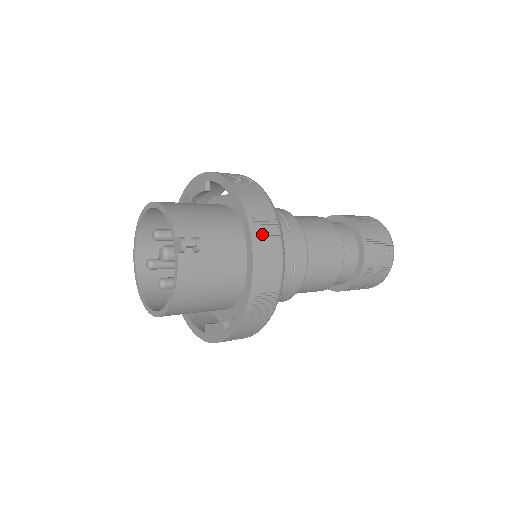
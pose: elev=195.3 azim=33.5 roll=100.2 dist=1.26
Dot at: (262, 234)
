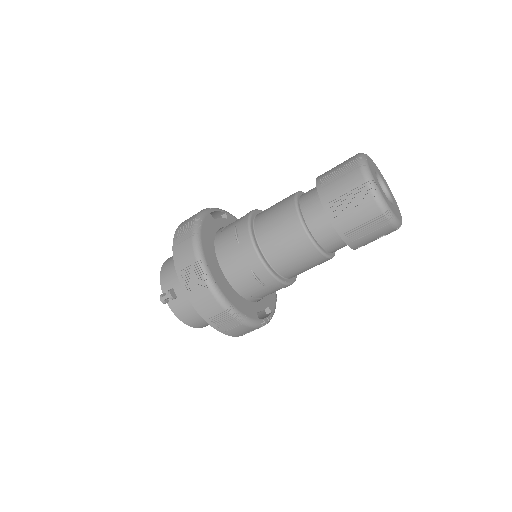
Dot at: (188, 280)
